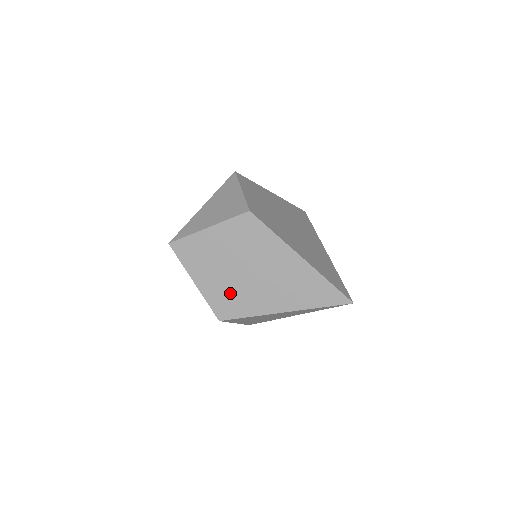
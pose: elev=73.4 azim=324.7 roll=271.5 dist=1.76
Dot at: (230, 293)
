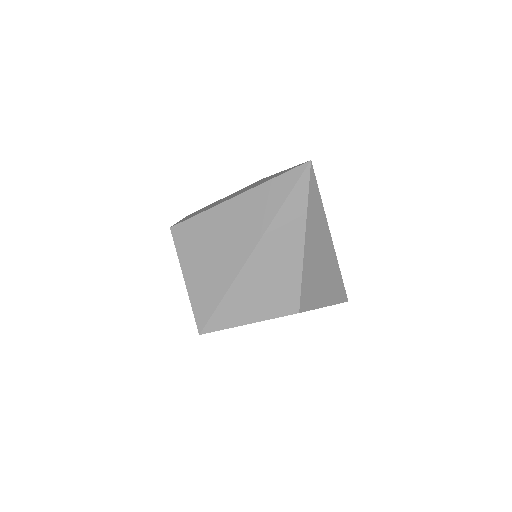
Dot at: occluded
